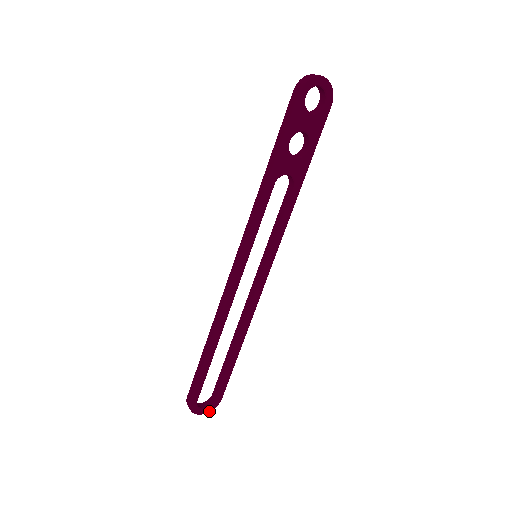
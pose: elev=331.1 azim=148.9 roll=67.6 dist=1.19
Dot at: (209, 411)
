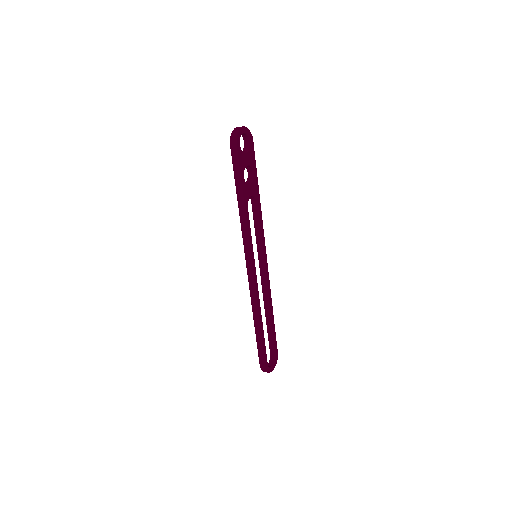
Dot at: (275, 365)
